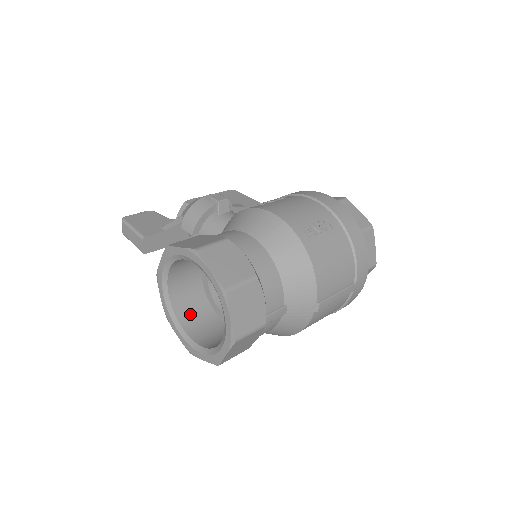
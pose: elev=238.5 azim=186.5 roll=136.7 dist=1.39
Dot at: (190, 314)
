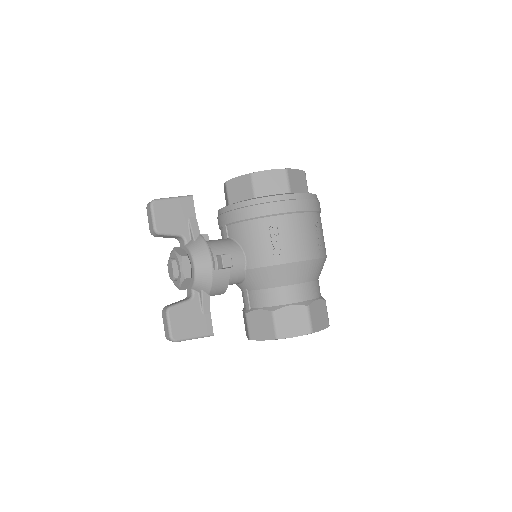
Dot at: occluded
